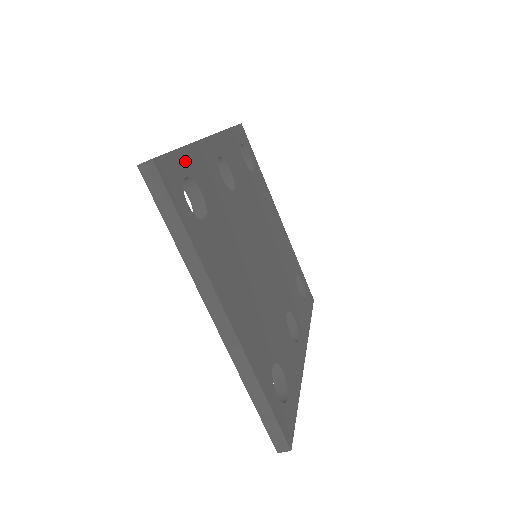
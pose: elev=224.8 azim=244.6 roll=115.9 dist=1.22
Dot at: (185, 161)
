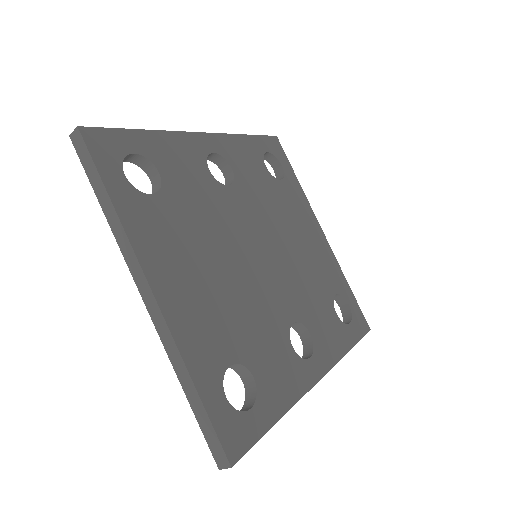
Dot at: (141, 141)
